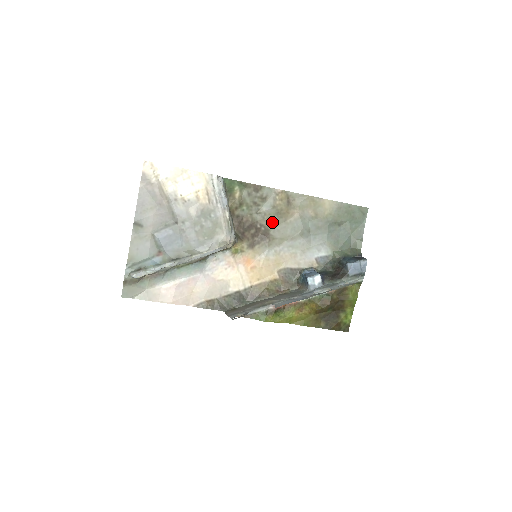
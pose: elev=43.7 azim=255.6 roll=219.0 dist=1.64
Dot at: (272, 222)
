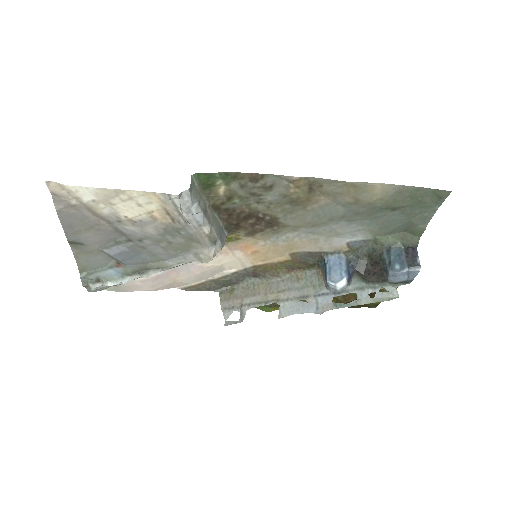
Dot at: (282, 210)
